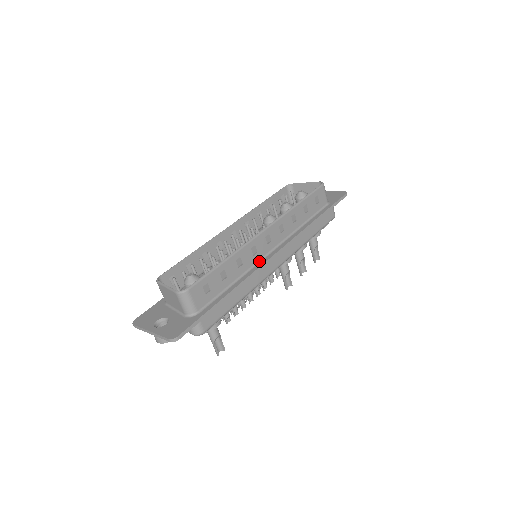
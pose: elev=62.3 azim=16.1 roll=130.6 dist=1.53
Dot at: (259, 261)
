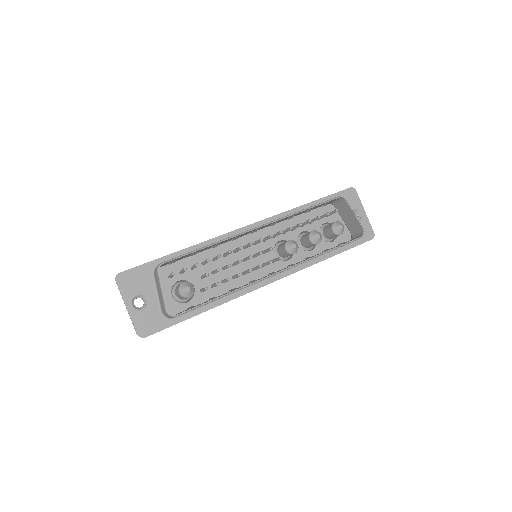
Dot at: (251, 285)
